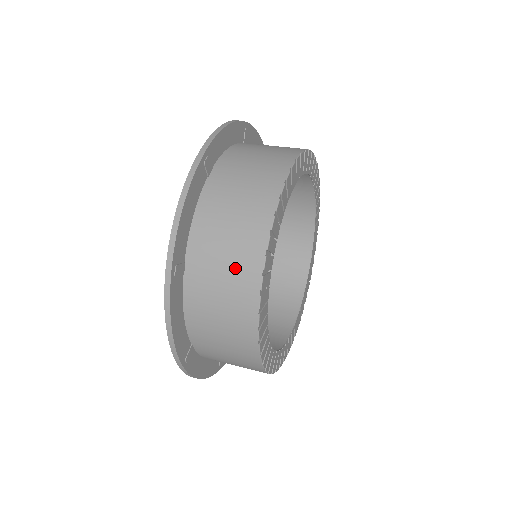
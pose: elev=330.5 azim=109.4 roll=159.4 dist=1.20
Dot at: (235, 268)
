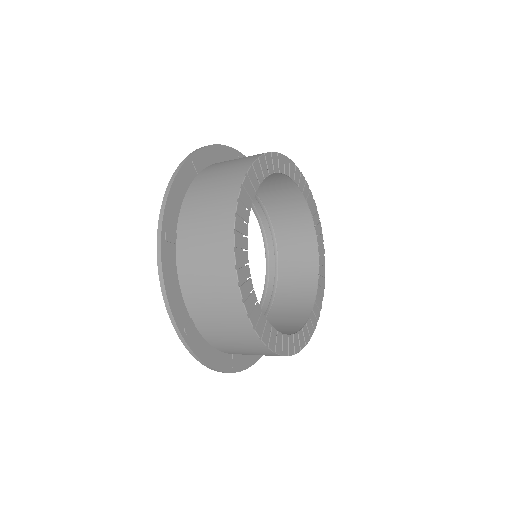
Dot at: (238, 162)
